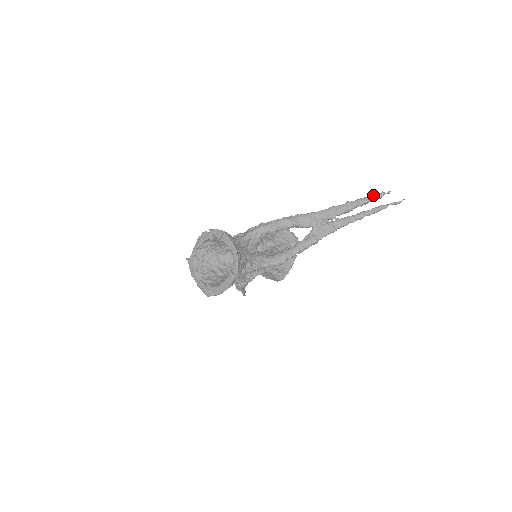
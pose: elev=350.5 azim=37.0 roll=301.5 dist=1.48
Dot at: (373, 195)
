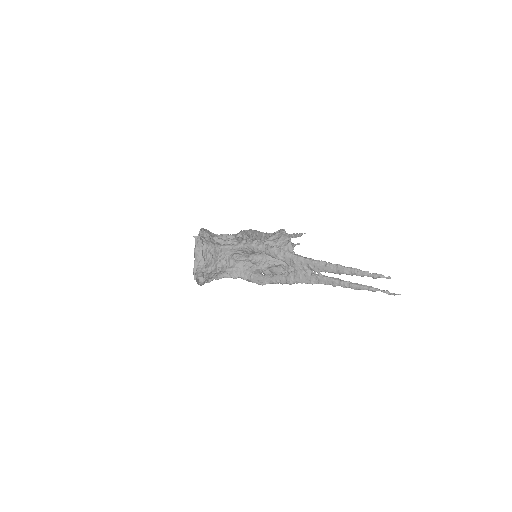
Dot at: (368, 272)
